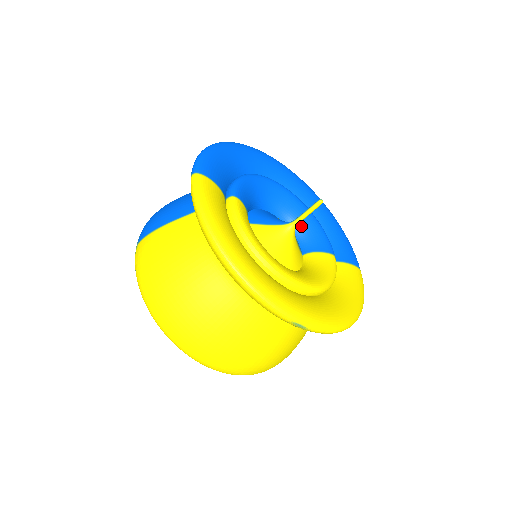
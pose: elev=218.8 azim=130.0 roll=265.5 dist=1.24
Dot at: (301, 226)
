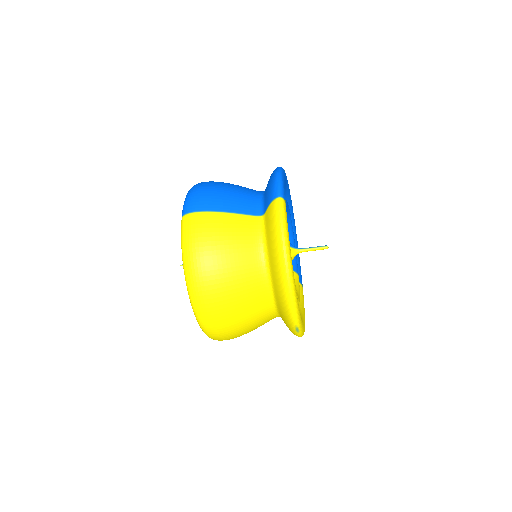
Dot at: occluded
